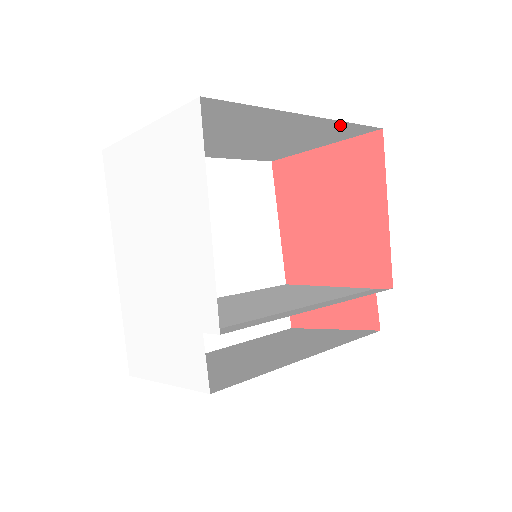
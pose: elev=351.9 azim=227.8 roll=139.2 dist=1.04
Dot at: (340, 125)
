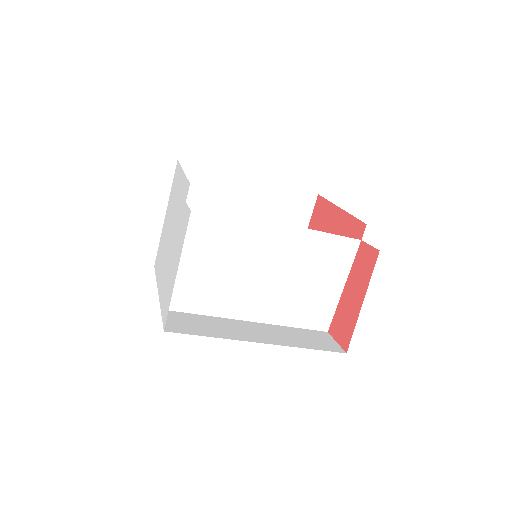
Dot at: (283, 193)
